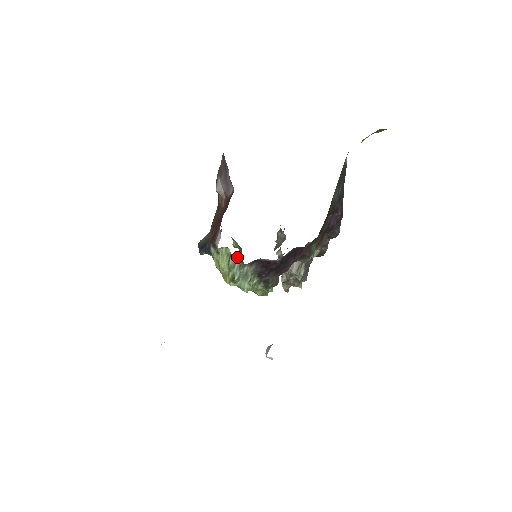
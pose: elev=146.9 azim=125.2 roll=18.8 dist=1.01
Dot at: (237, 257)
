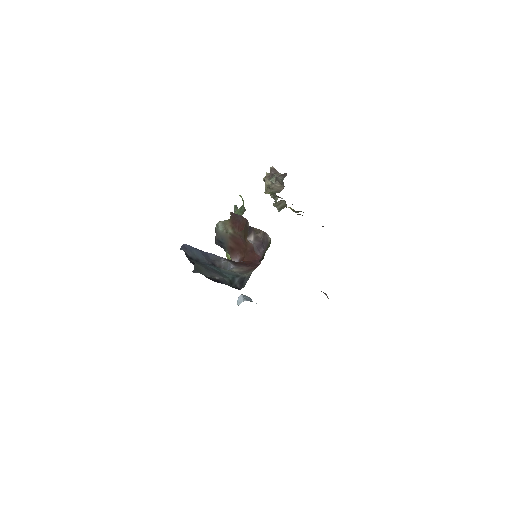
Dot at: occluded
